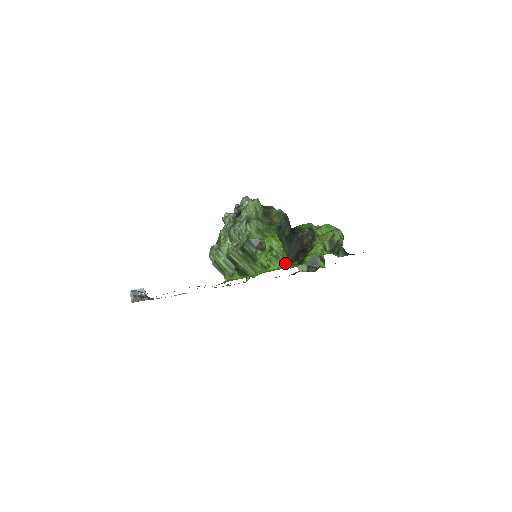
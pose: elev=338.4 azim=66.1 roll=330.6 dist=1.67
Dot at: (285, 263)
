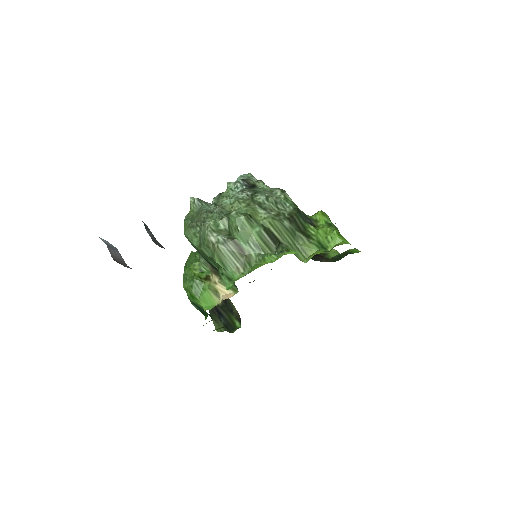
Dot at: occluded
